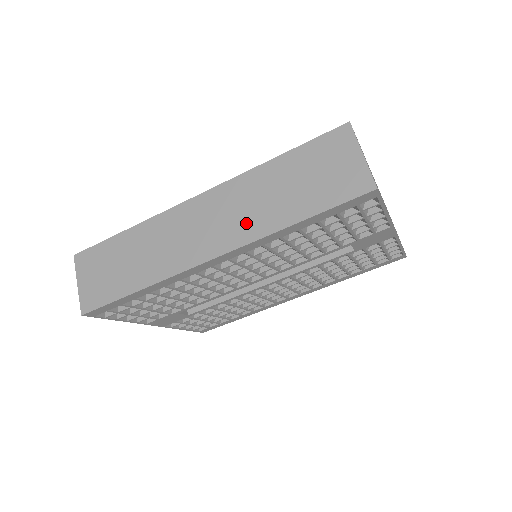
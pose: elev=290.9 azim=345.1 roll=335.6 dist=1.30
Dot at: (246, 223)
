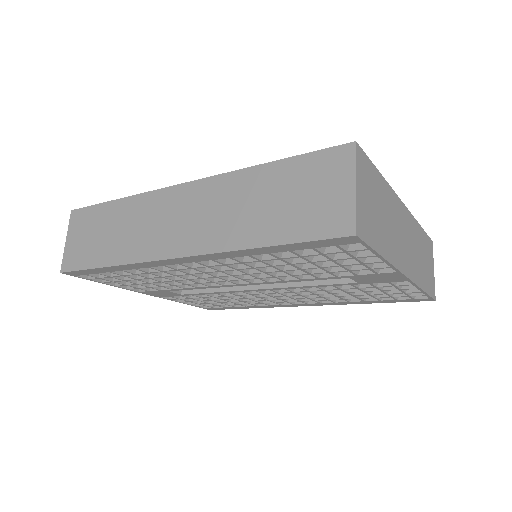
Dot at: (216, 229)
